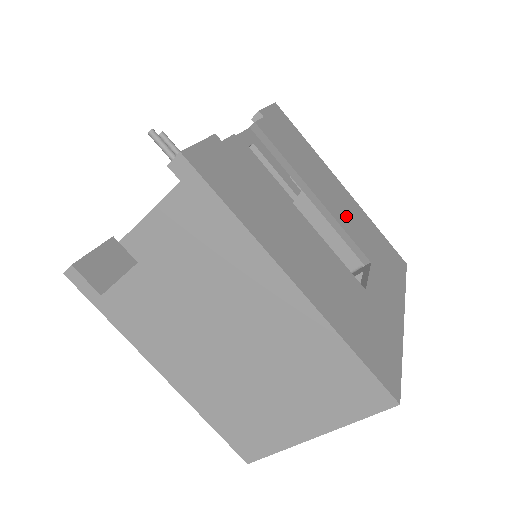
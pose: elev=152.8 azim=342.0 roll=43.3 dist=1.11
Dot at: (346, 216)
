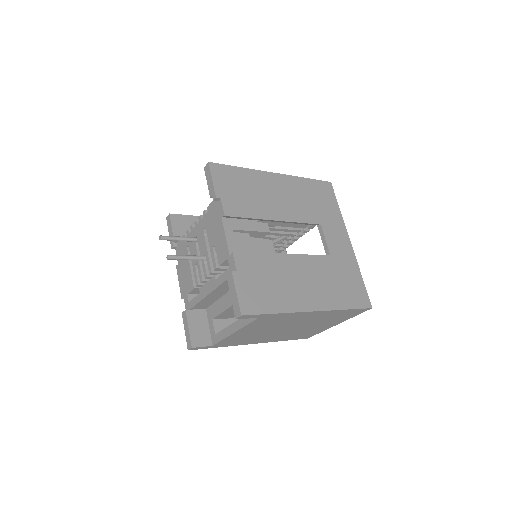
Dot at: (293, 206)
